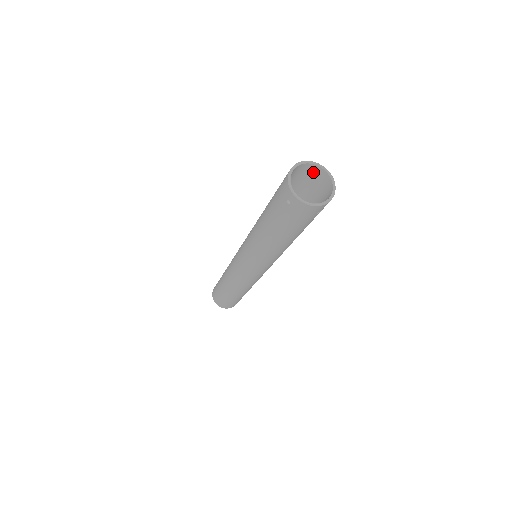
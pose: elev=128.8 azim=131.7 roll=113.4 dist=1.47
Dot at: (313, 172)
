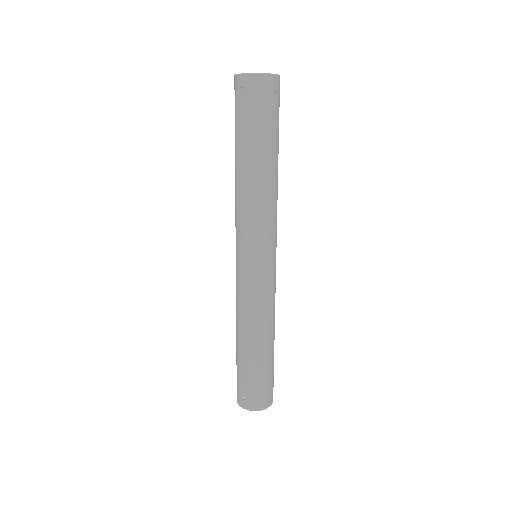
Dot at: occluded
